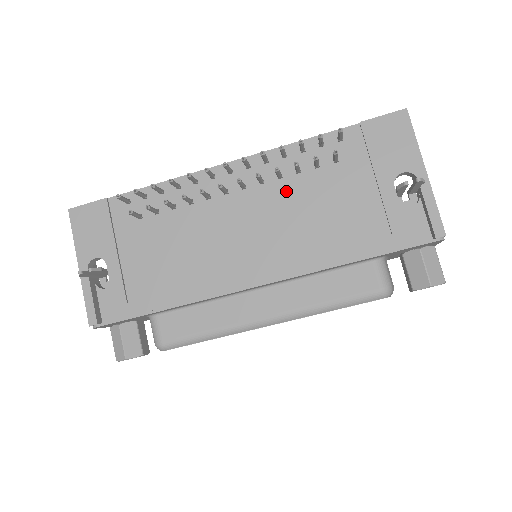
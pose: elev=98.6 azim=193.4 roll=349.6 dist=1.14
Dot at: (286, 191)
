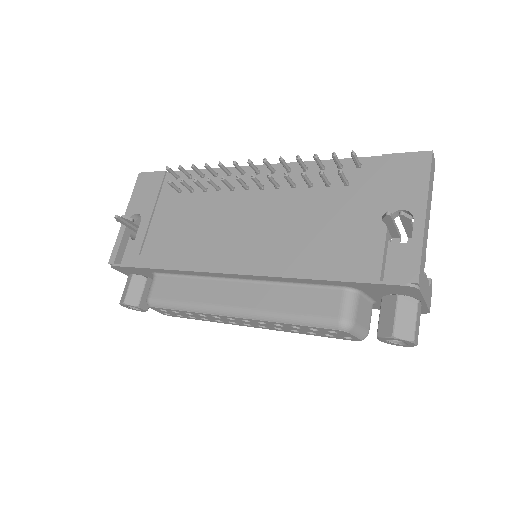
Dot at: (293, 200)
